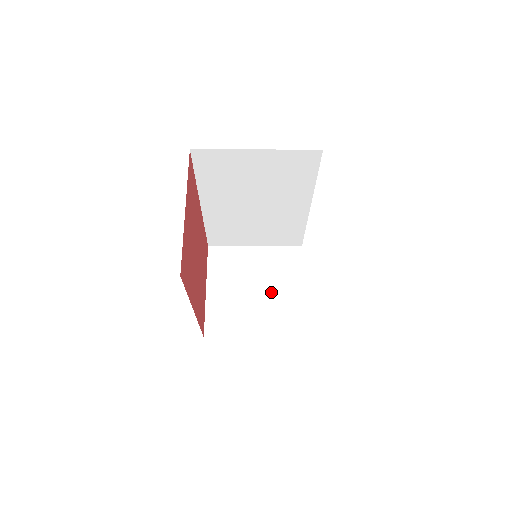
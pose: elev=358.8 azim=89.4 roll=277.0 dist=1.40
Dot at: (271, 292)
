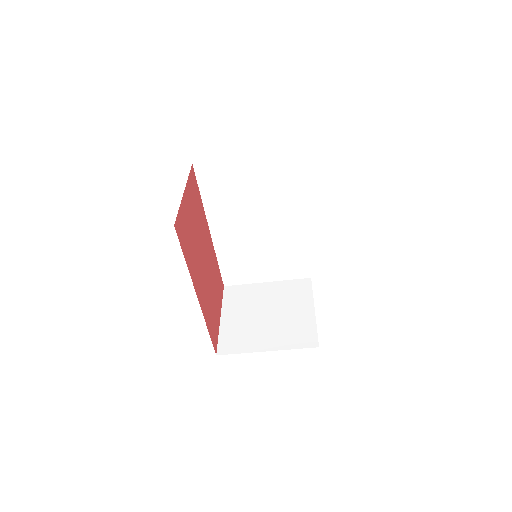
Dot at: (282, 315)
